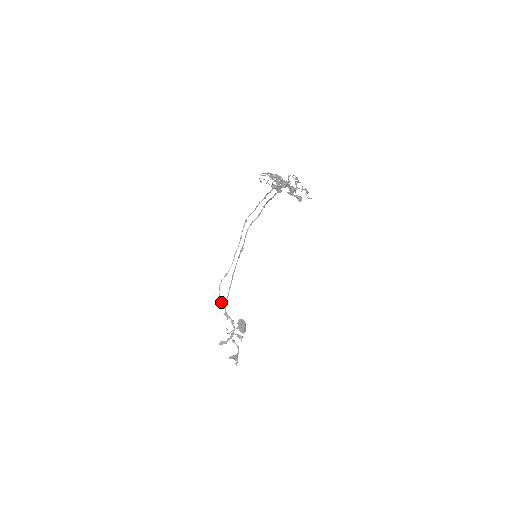
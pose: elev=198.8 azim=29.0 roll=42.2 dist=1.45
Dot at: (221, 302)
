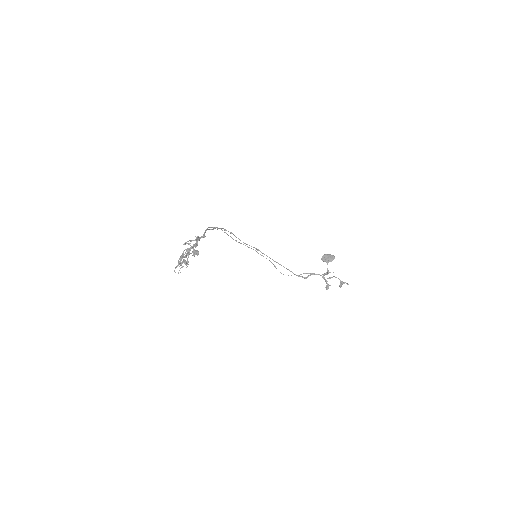
Dot at: occluded
